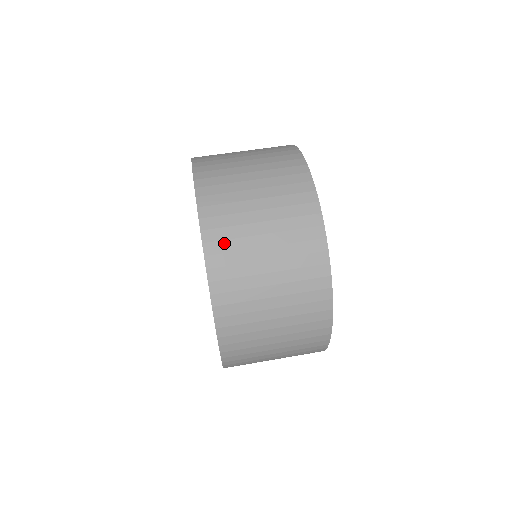
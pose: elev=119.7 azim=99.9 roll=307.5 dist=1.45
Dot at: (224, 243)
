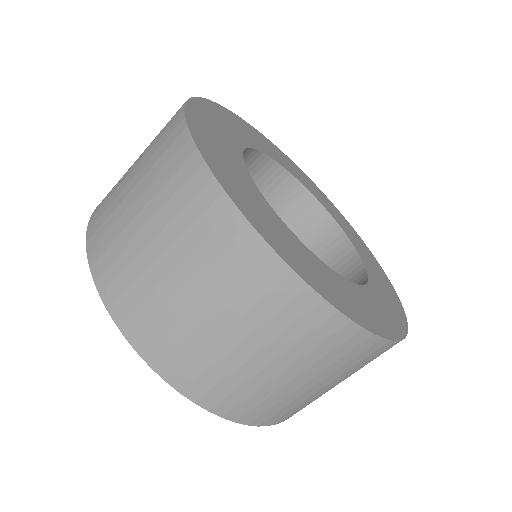
Dot at: (269, 412)
